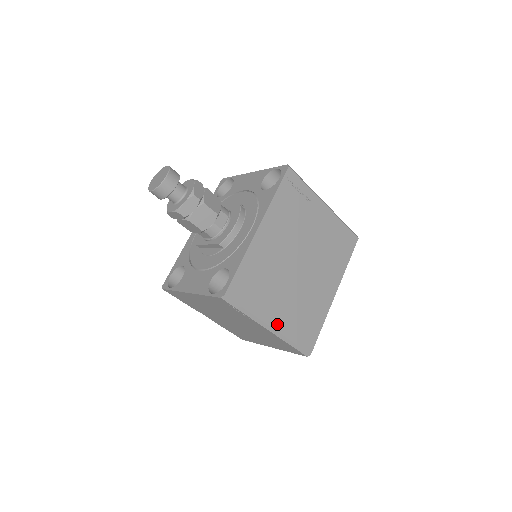
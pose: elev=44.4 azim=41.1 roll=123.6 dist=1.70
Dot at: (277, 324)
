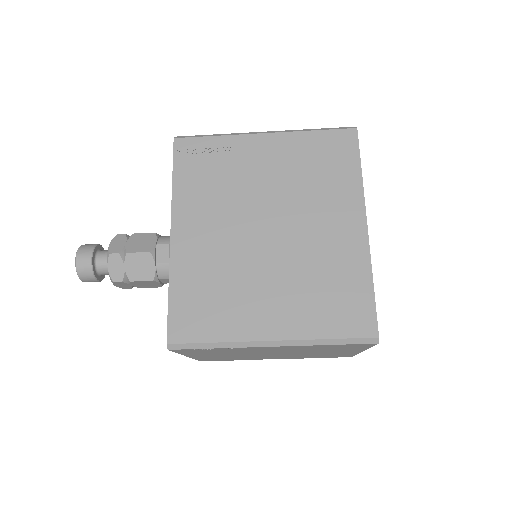
Dot at: (280, 331)
